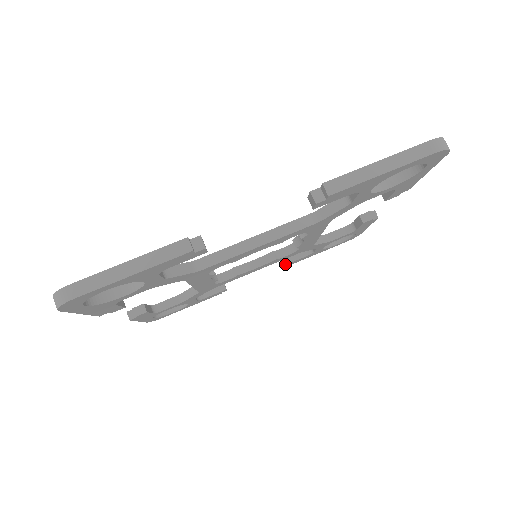
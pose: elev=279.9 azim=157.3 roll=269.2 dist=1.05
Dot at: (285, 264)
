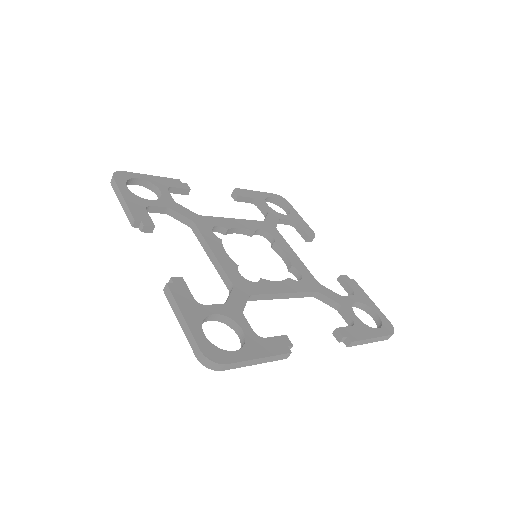
Dot at: (337, 279)
